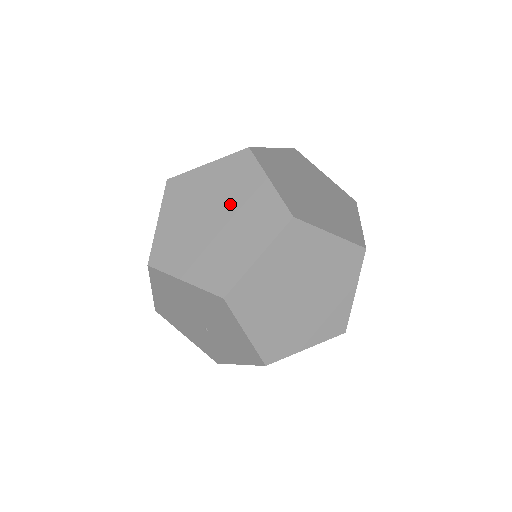
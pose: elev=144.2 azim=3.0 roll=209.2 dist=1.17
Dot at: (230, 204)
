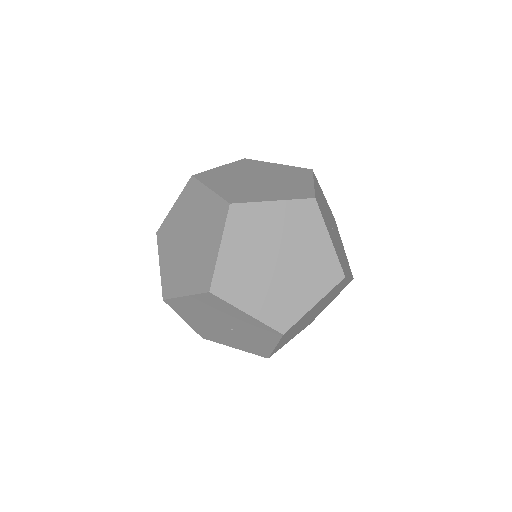
Dot at: (193, 223)
